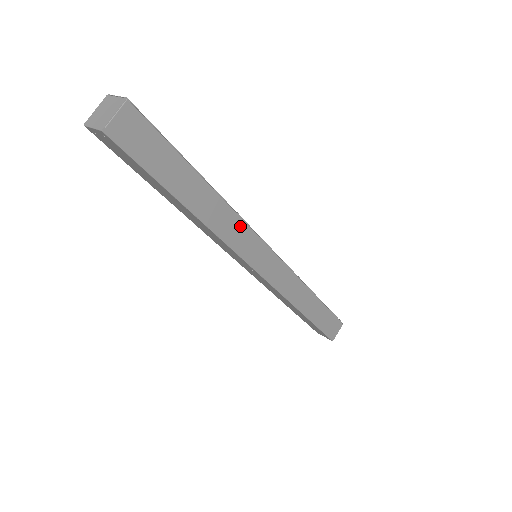
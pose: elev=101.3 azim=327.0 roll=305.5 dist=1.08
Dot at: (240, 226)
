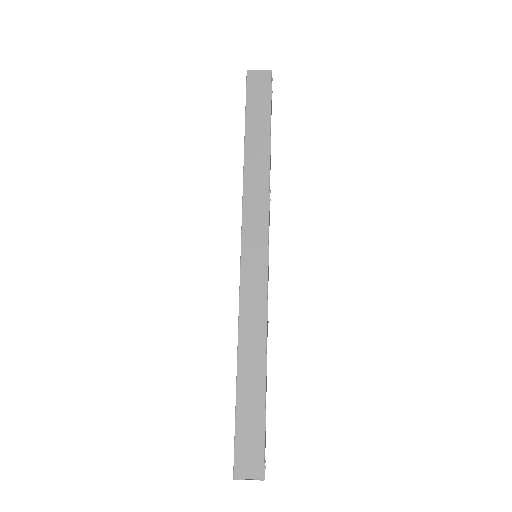
Dot at: (263, 200)
